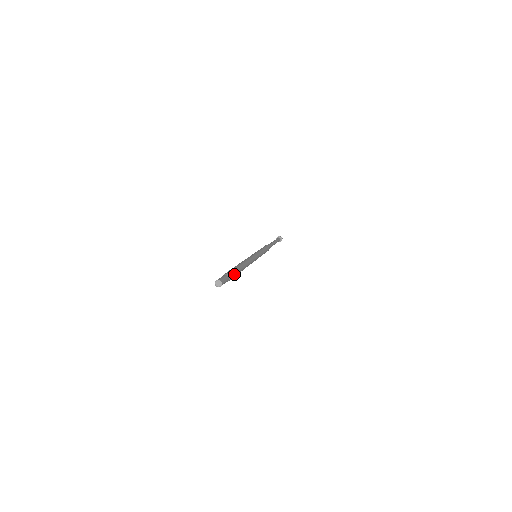
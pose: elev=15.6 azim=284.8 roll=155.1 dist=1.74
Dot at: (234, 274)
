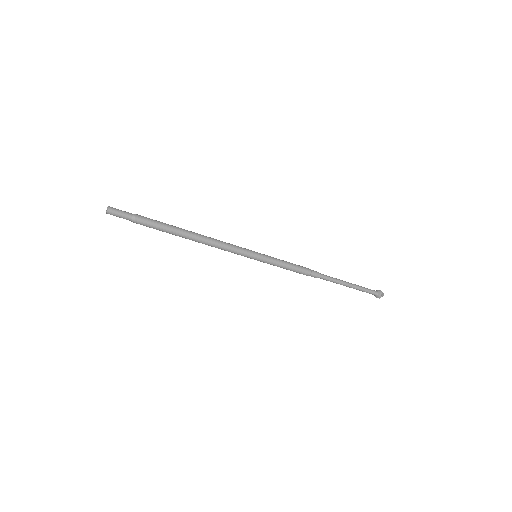
Dot at: (152, 221)
